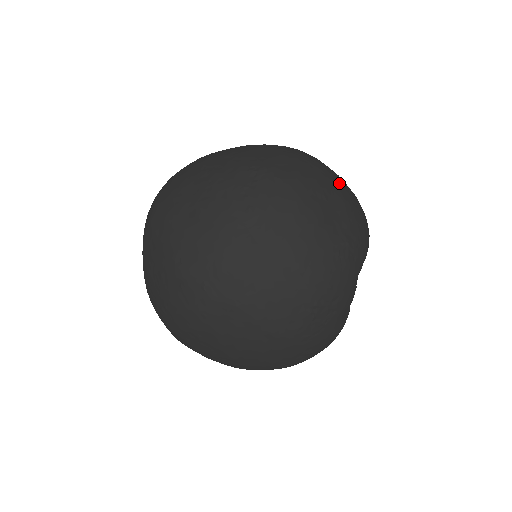
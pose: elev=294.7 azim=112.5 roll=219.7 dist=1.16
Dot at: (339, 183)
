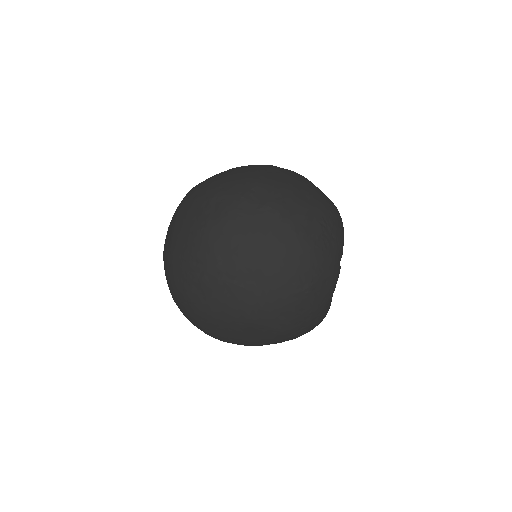
Dot at: occluded
